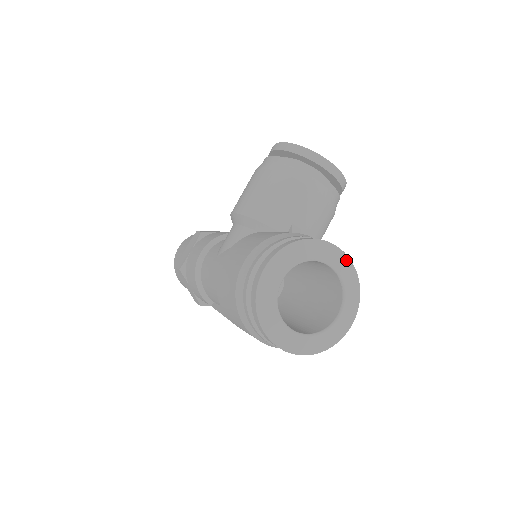
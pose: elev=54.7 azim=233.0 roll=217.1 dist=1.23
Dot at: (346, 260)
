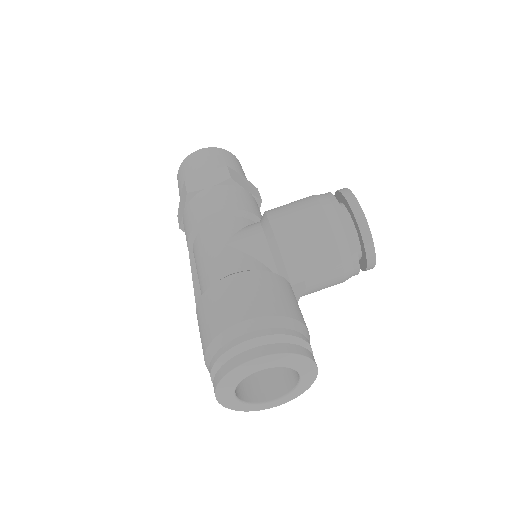
Dot at: (314, 376)
